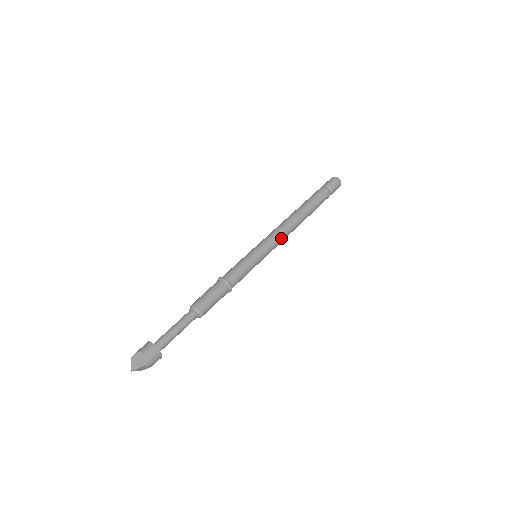
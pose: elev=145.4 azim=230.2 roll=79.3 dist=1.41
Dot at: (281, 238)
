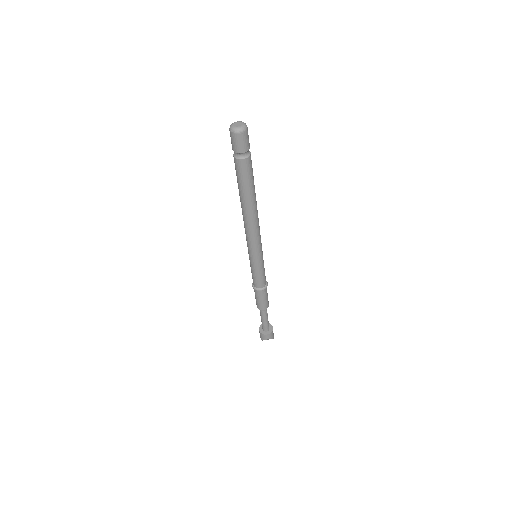
Dot at: occluded
